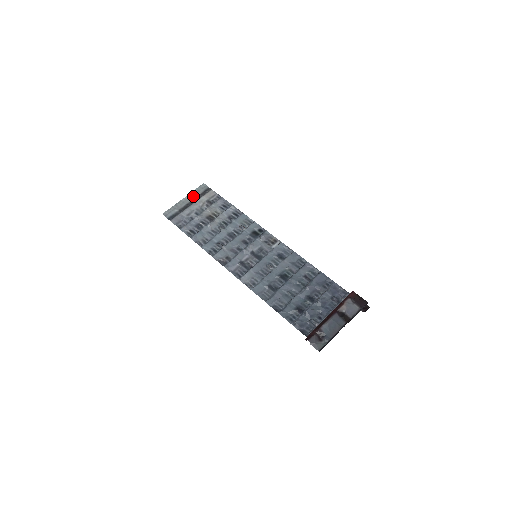
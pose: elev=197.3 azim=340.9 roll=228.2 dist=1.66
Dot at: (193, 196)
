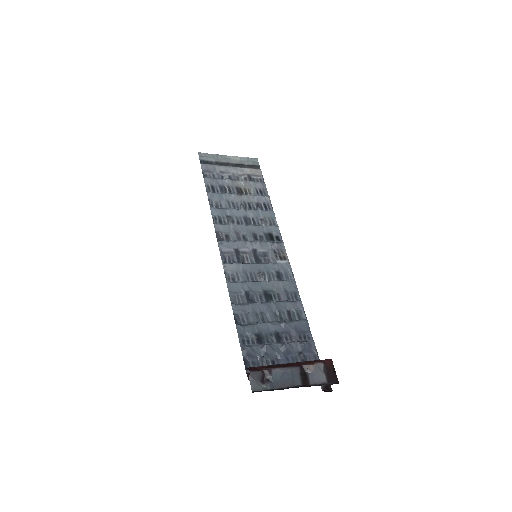
Dot at: (239, 161)
